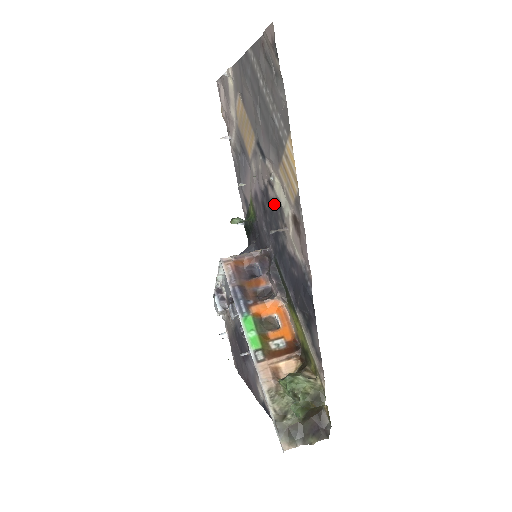
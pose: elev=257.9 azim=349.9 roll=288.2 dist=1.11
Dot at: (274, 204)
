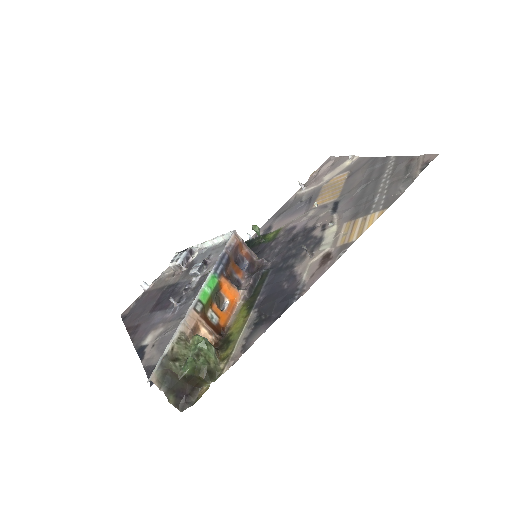
Dot at: (313, 239)
